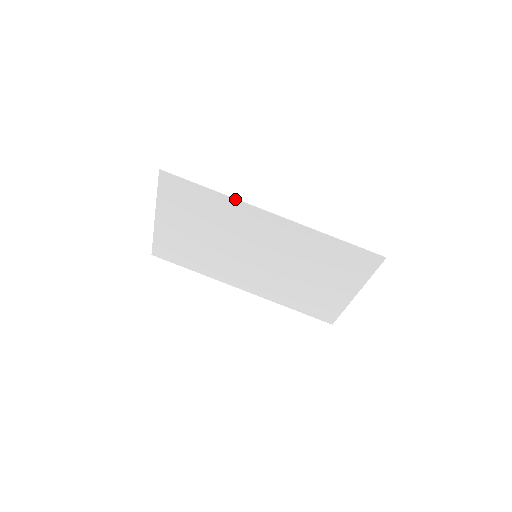
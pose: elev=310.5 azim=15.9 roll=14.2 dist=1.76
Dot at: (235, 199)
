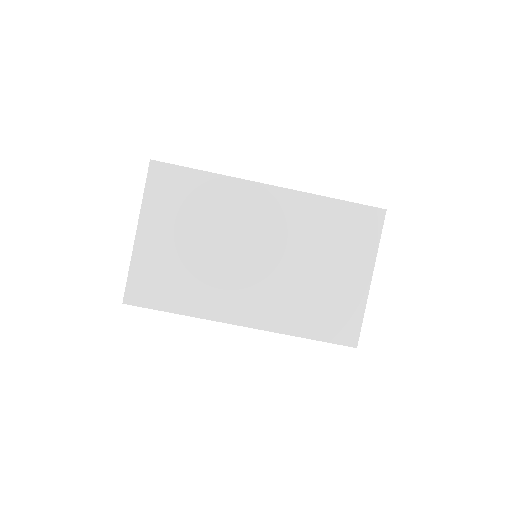
Dot at: occluded
